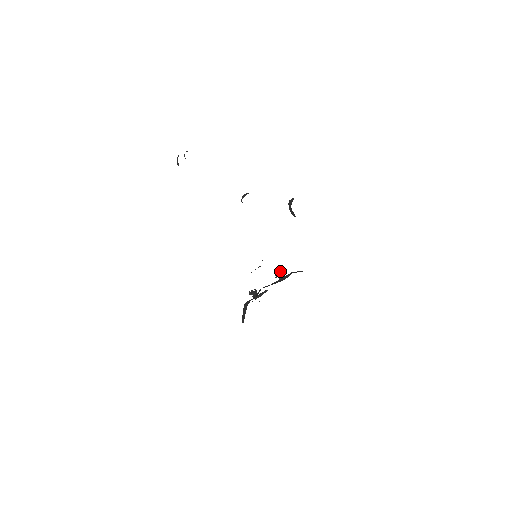
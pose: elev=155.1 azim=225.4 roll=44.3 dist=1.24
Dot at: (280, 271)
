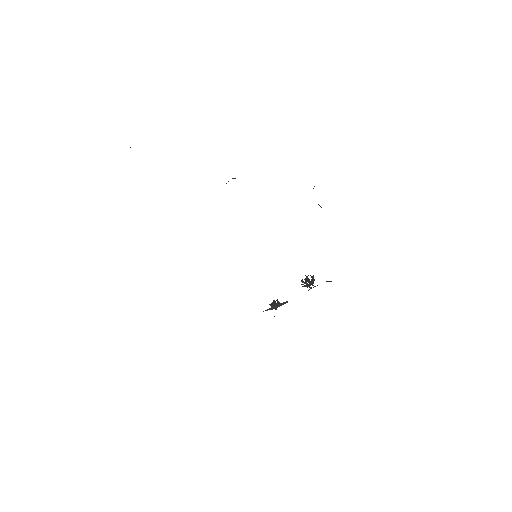
Dot at: (307, 279)
